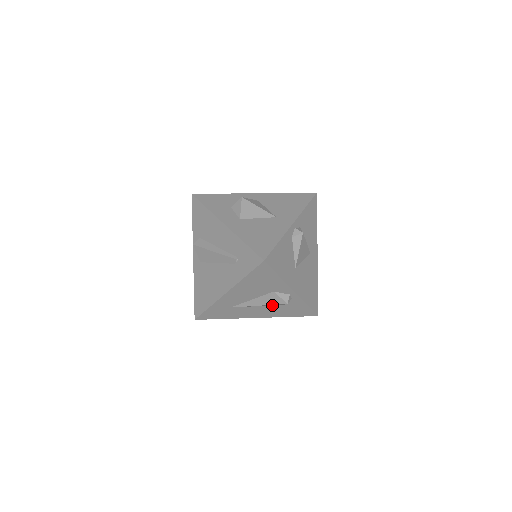
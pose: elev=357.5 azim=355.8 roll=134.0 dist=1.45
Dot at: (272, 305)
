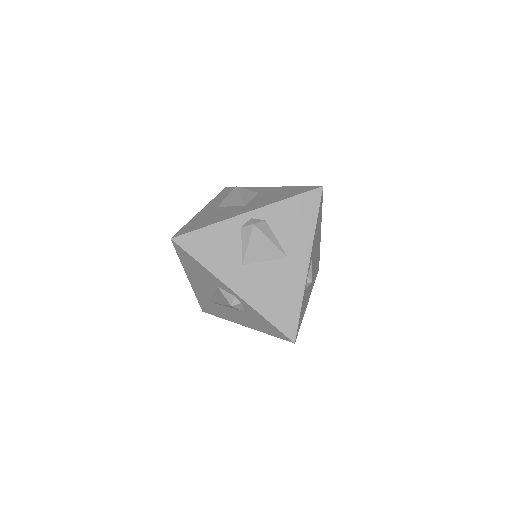
Dot at: (237, 309)
